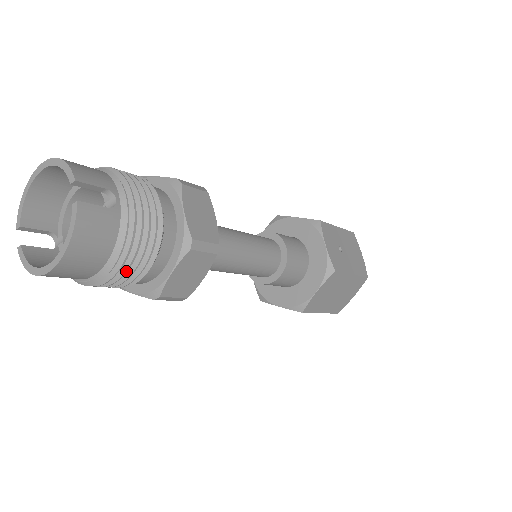
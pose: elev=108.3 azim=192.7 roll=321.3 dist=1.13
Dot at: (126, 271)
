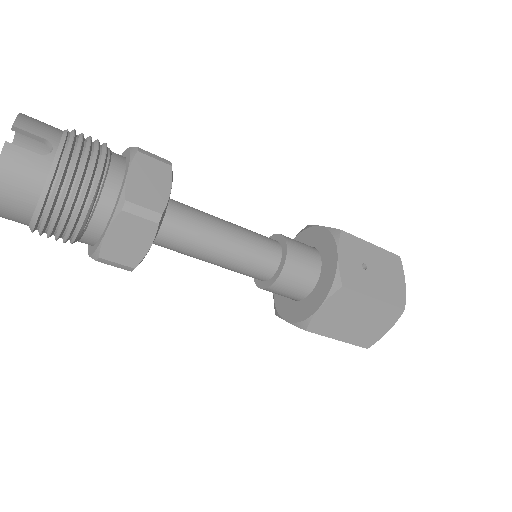
Dot at: (56, 220)
